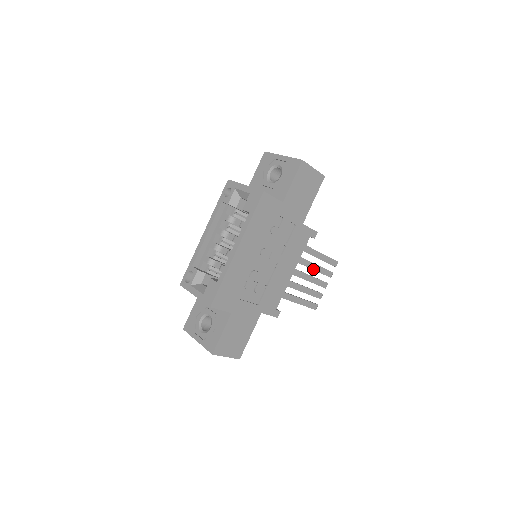
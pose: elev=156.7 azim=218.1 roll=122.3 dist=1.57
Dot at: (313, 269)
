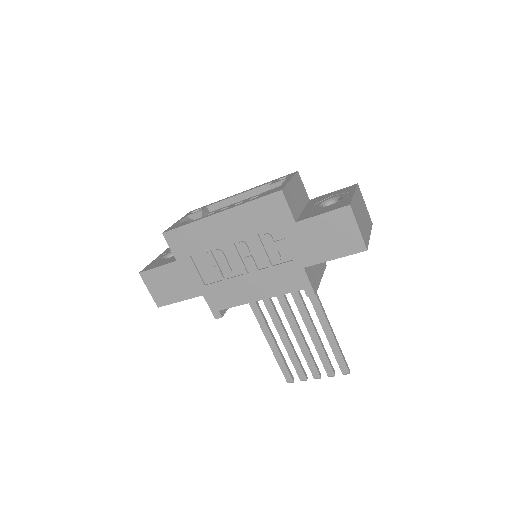
Dot at: (314, 344)
